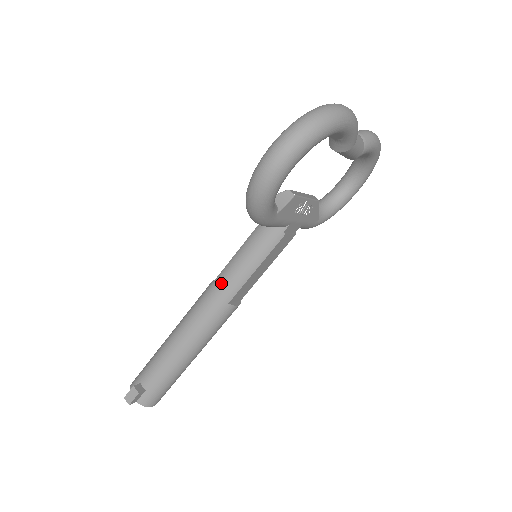
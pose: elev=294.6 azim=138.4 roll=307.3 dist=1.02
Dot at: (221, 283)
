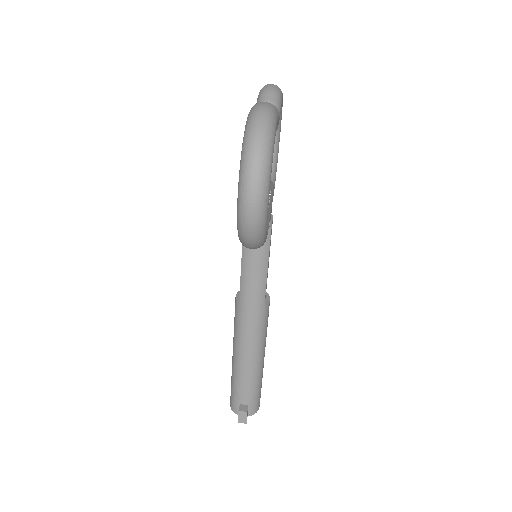
Dot at: (248, 298)
